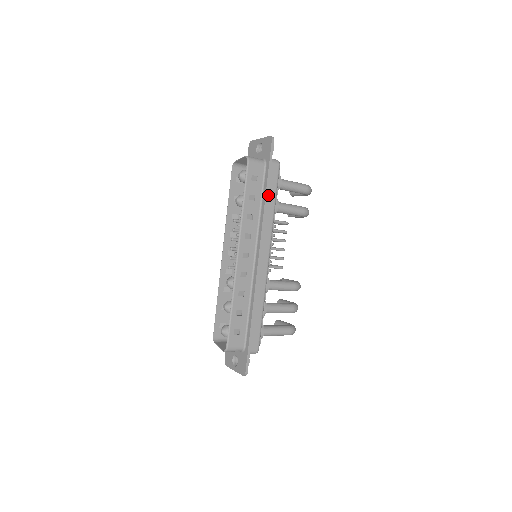
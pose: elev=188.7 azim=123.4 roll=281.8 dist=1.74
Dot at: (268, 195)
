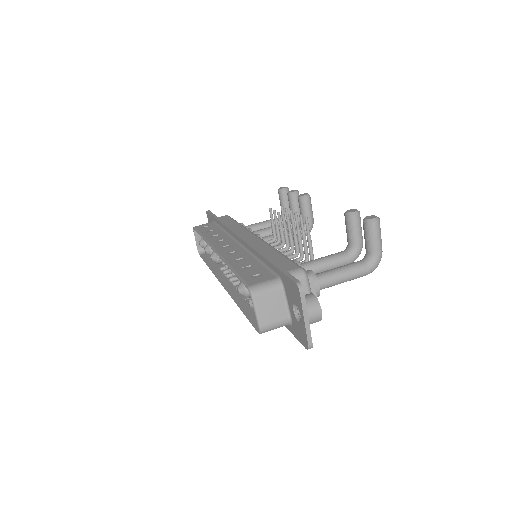
Dot at: occluded
